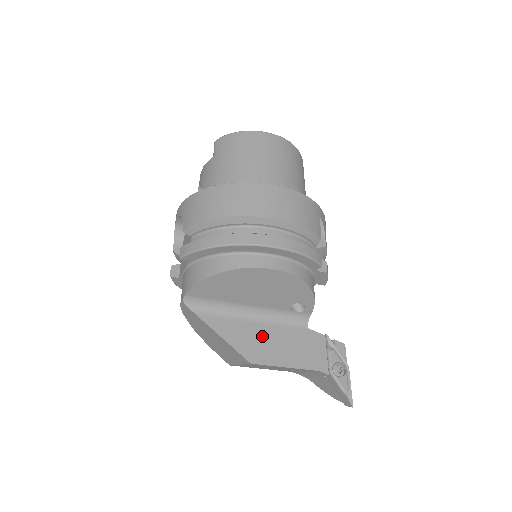
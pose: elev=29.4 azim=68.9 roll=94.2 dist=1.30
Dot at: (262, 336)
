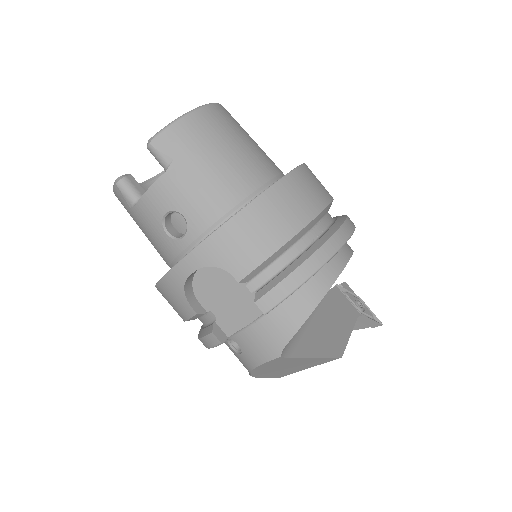
Dot at: (325, 327)
